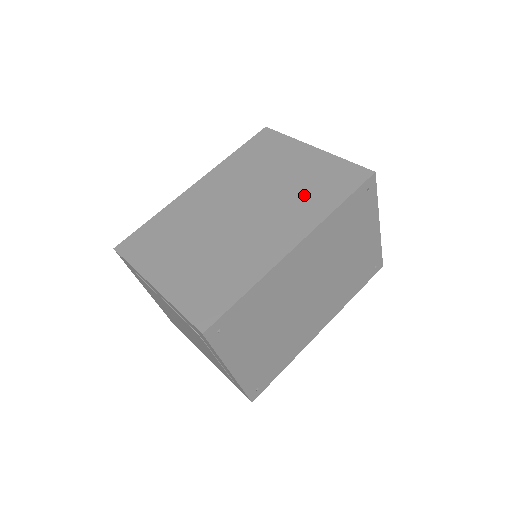
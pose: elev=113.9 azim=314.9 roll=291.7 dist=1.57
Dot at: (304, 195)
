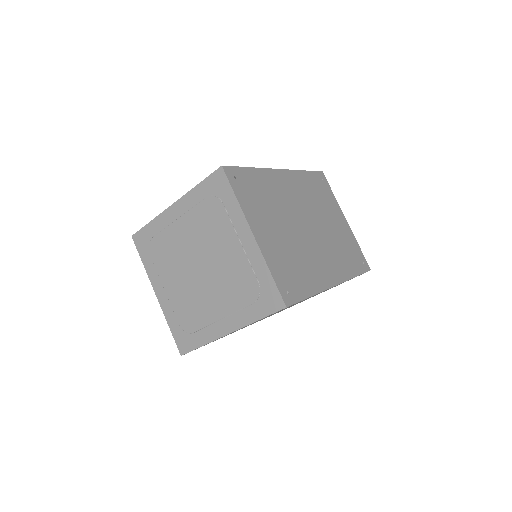
Dot at: occluded
